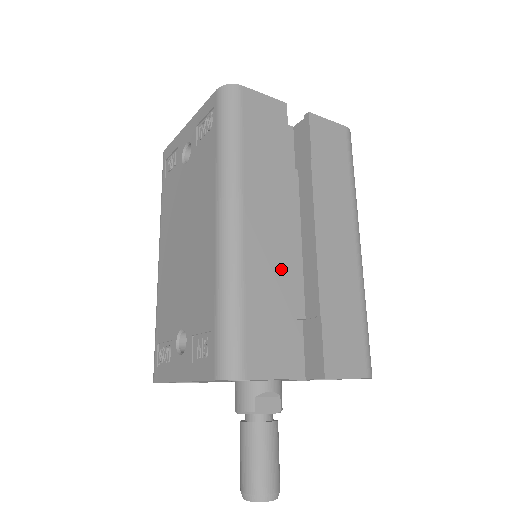
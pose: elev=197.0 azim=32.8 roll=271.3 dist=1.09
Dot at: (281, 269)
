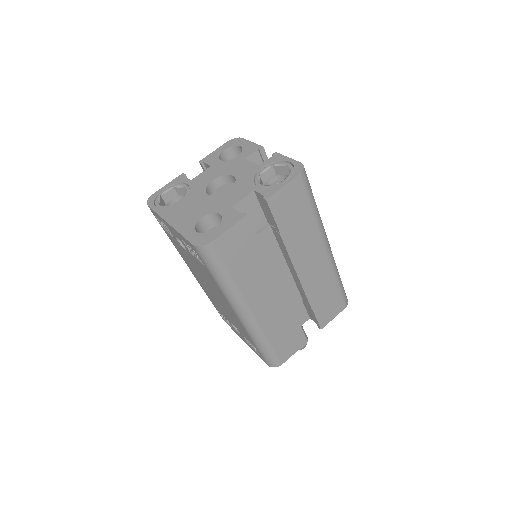
Dot at: (283, 312)
